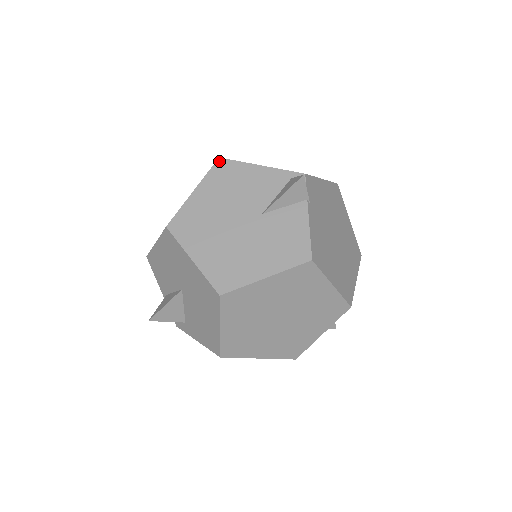
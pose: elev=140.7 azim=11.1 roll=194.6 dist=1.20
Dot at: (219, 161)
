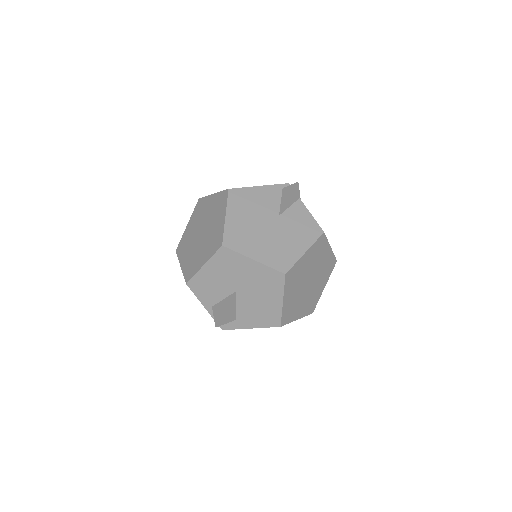
Dot at: (230, 191)
